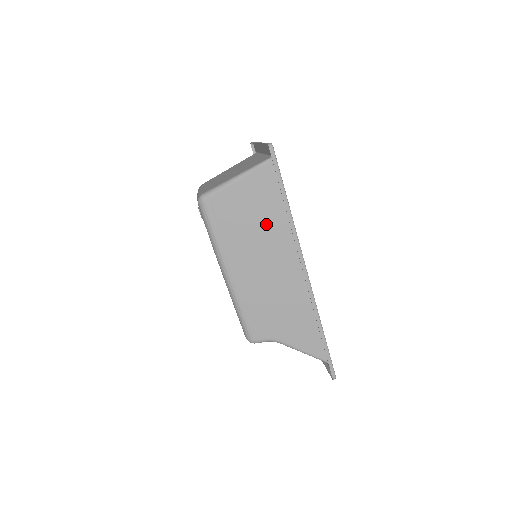
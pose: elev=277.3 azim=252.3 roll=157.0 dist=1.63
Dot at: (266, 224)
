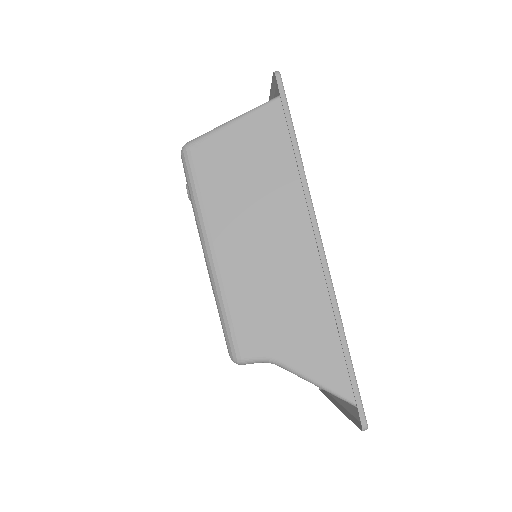
Dot at: (267, 180)
